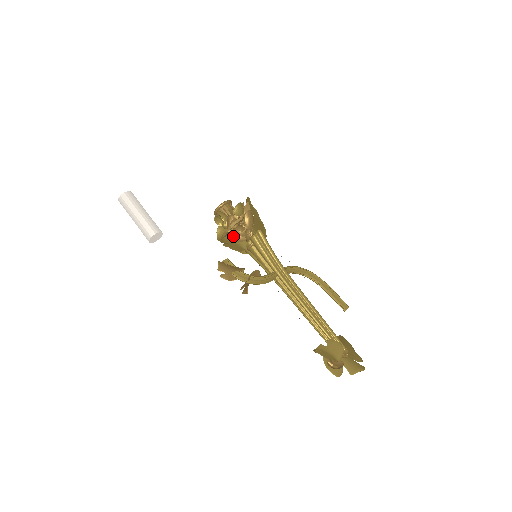
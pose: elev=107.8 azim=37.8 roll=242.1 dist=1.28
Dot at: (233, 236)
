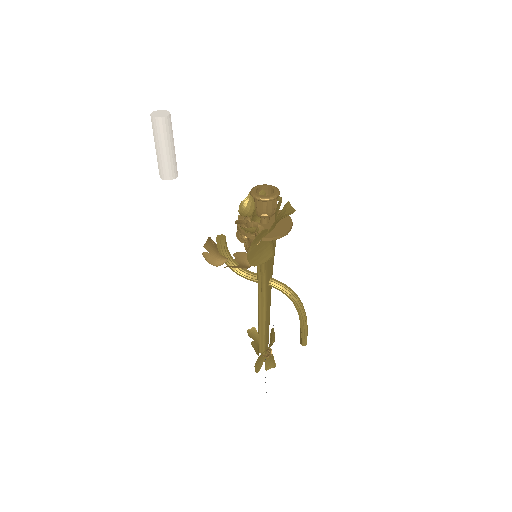
Dot at: occluded
